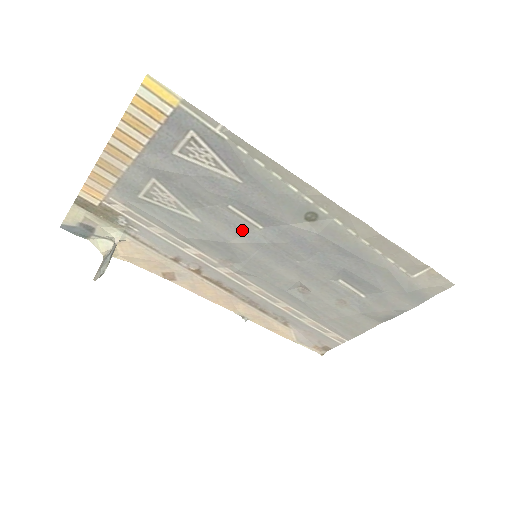
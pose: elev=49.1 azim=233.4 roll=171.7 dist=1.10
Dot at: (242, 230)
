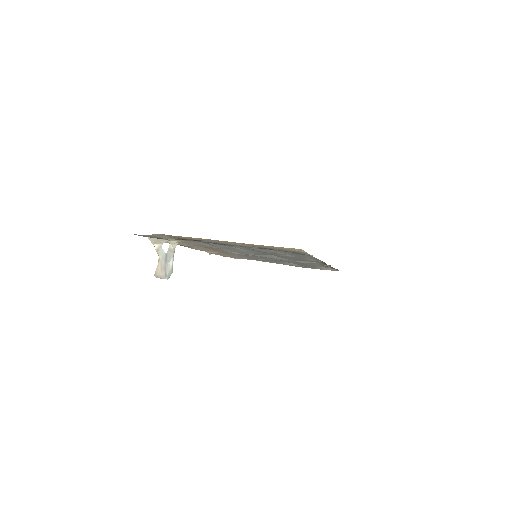
Dot at: (263, 254)
